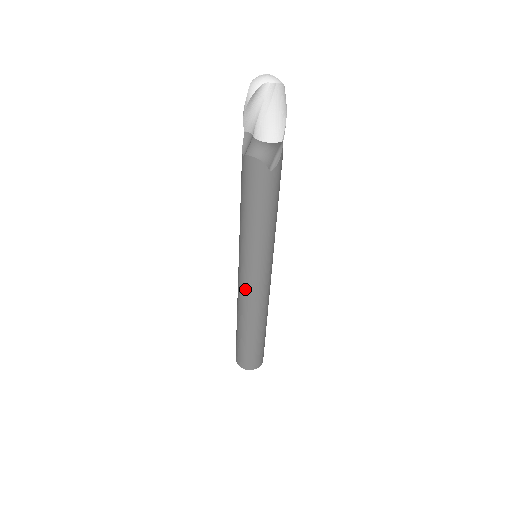
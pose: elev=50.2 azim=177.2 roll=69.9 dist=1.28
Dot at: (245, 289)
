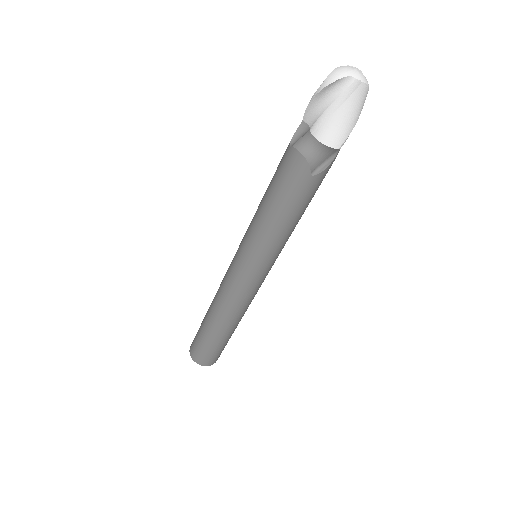
Dot at: (230, 285)
